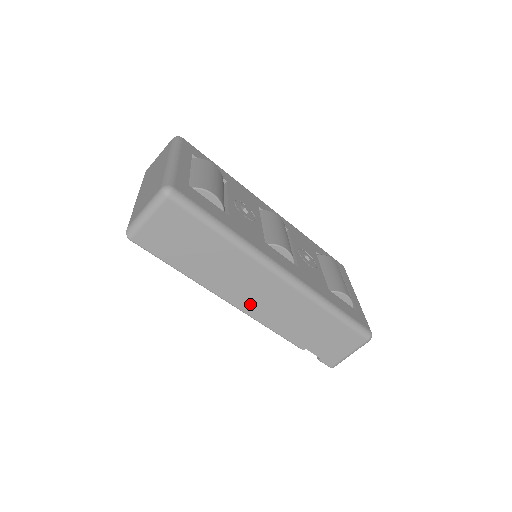
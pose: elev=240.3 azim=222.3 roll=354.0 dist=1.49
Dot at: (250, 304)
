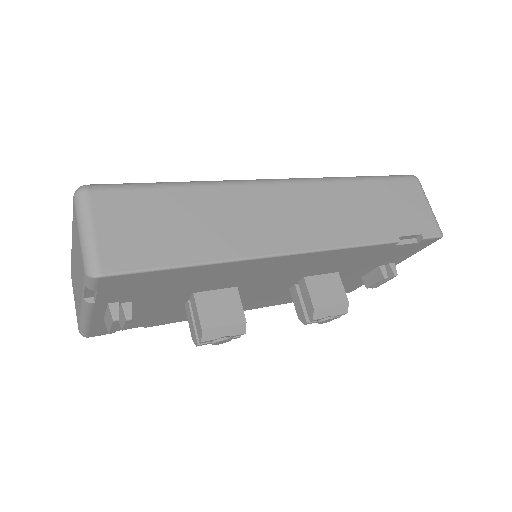
Dot at: (297, 236)
